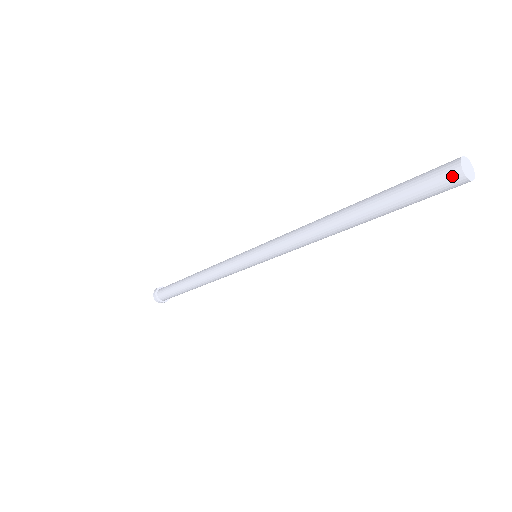
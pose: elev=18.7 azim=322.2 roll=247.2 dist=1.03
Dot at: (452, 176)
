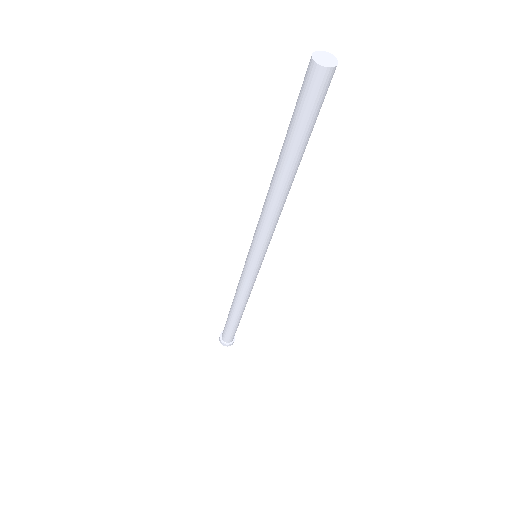
Dot at: (308, 65)
